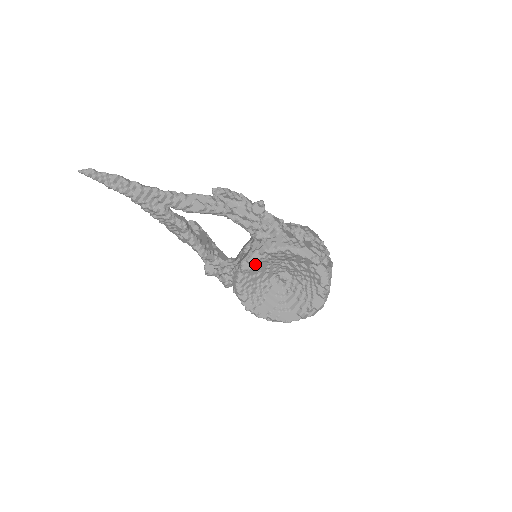
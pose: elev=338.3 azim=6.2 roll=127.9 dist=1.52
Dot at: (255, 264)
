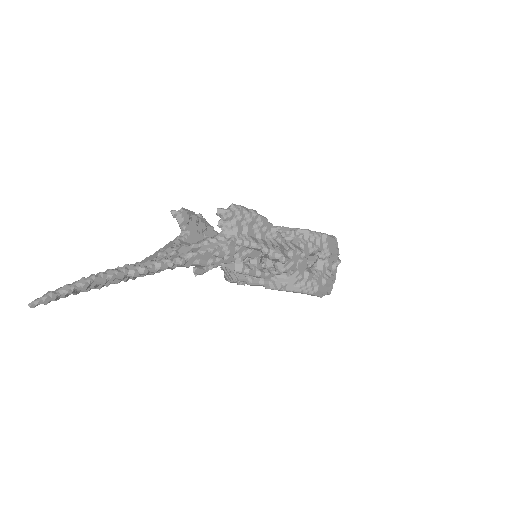
Dot at: occluded
